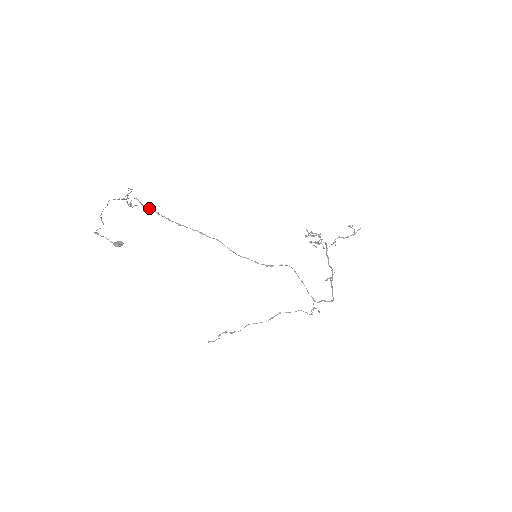
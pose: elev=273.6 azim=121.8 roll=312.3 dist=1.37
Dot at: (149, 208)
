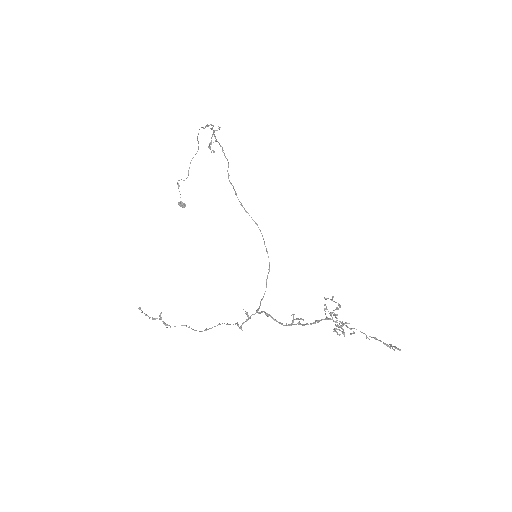
Dot at: occluded
